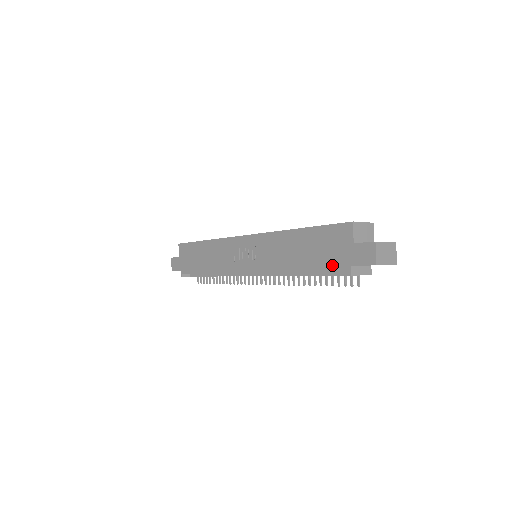
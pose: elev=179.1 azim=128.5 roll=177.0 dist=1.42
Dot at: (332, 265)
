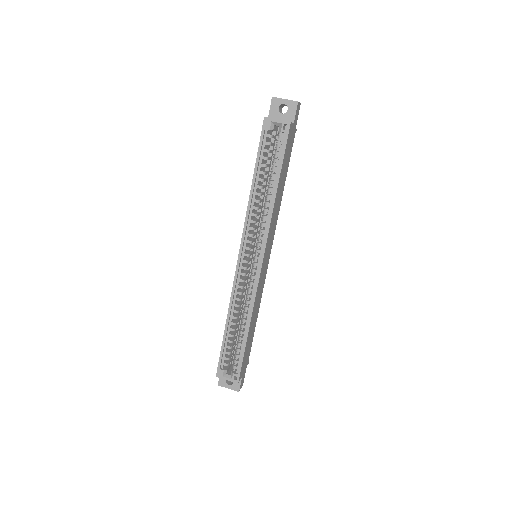
Dot at: occluded
